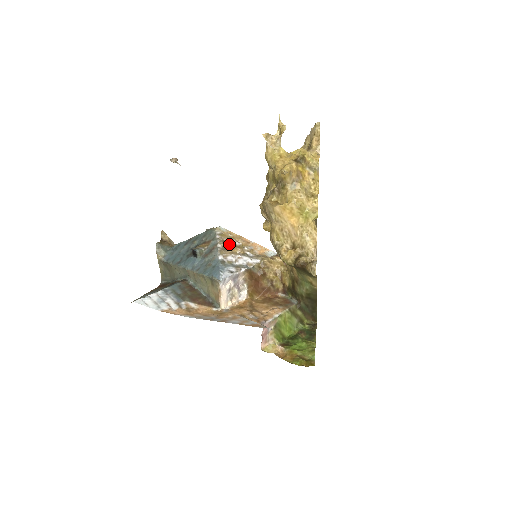
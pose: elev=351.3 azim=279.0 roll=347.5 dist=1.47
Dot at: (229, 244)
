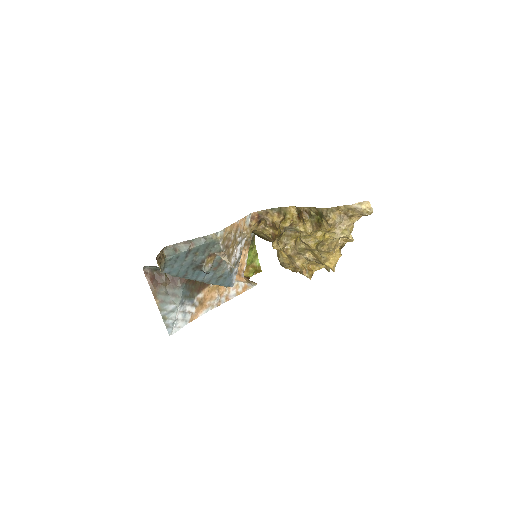
Dot at: (229, 246)
